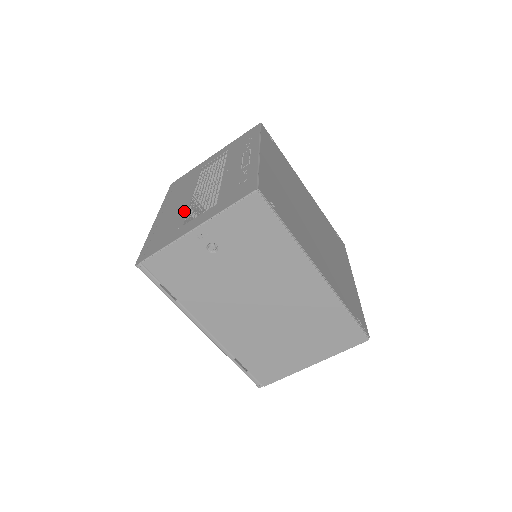
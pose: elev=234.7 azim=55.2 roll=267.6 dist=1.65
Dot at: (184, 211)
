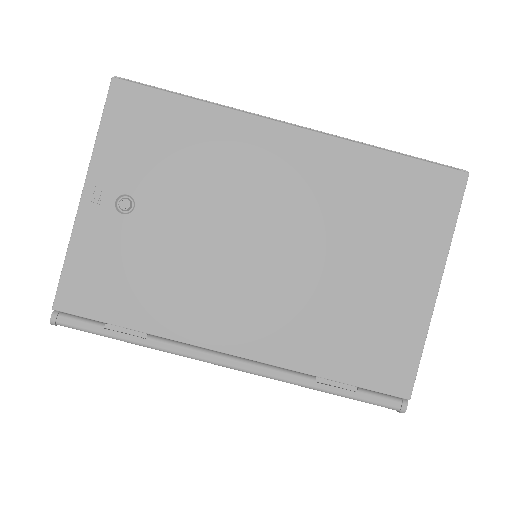
Dot at: occluded
